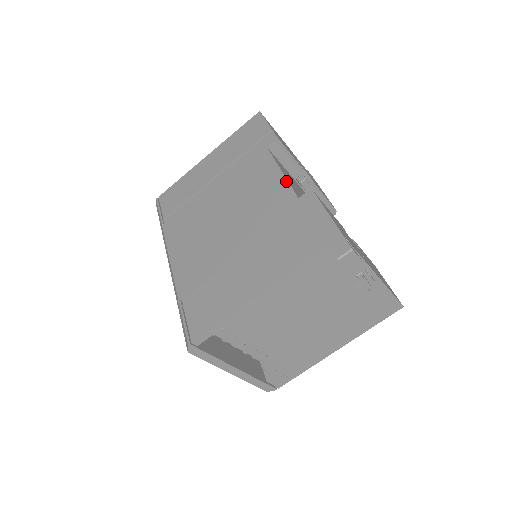
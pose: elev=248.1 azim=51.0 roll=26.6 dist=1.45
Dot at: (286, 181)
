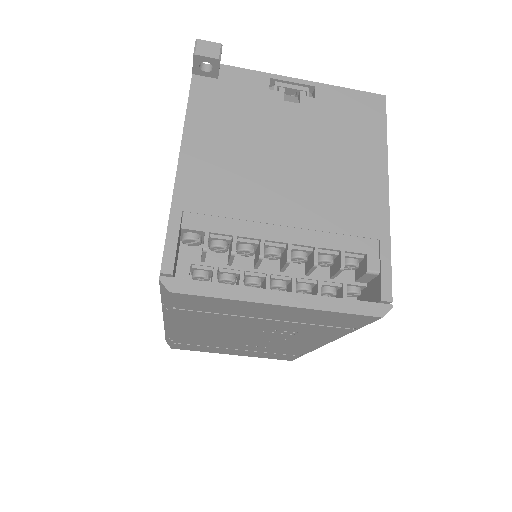
Dot at: occluded
